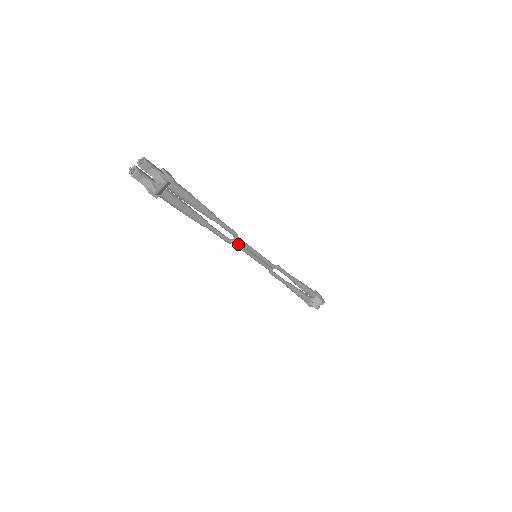
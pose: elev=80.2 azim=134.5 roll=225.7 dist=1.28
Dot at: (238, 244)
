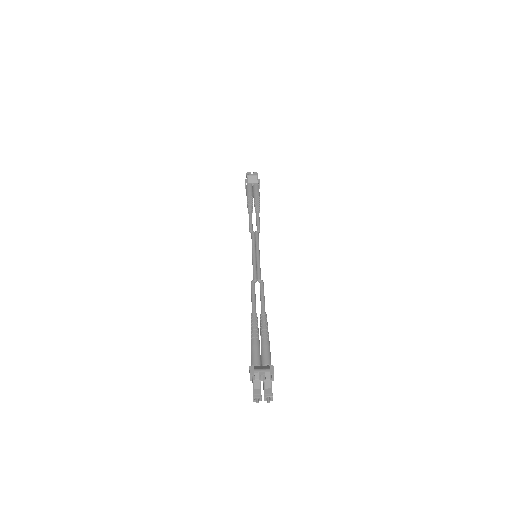
Dot at: (254, 236)
